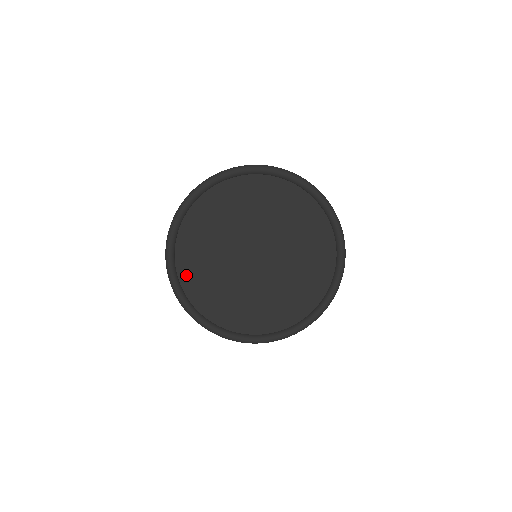
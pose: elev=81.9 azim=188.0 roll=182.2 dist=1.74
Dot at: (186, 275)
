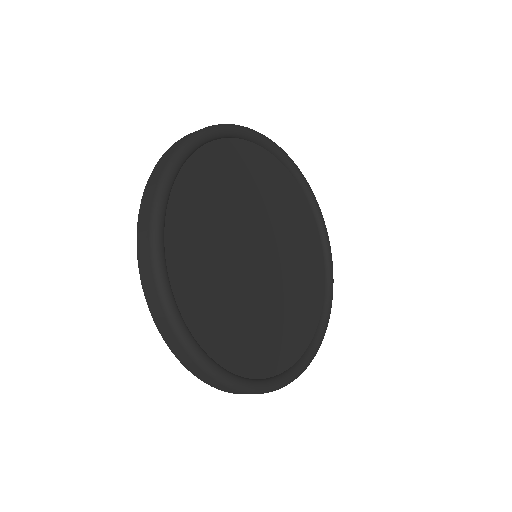
Dot at: (175, 234)
